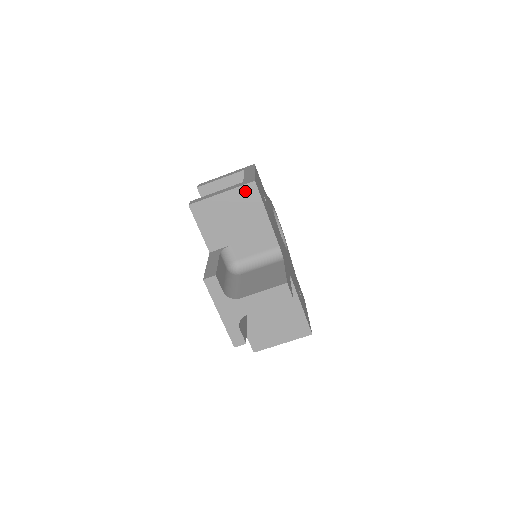
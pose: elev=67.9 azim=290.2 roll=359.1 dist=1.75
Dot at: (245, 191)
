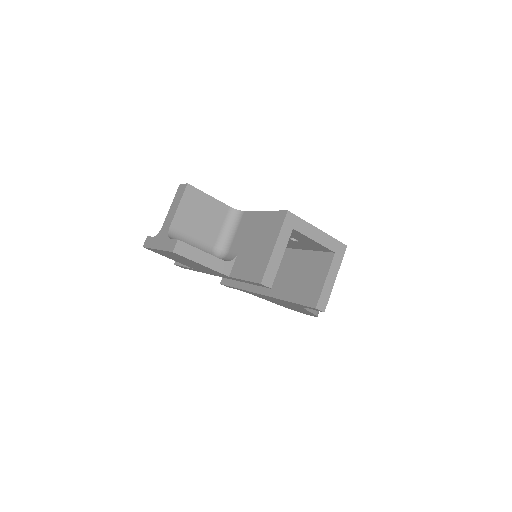
Dot at: occluded
